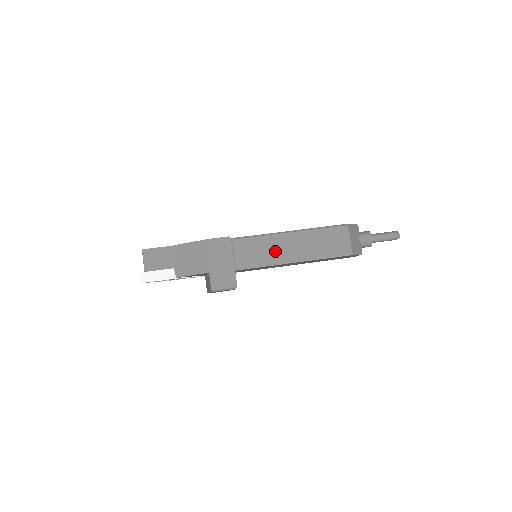
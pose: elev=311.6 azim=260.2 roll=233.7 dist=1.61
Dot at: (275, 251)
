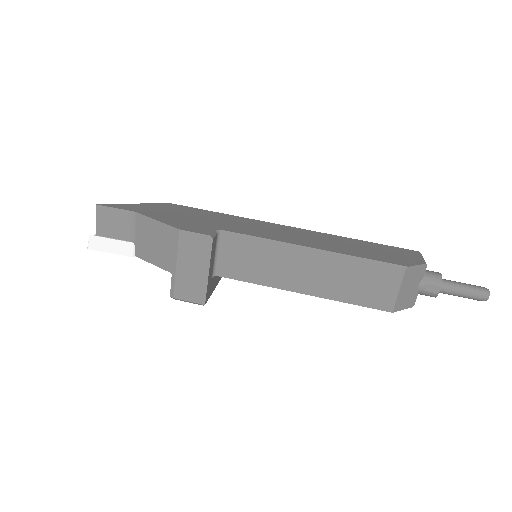
Dot at: (278, 269)
